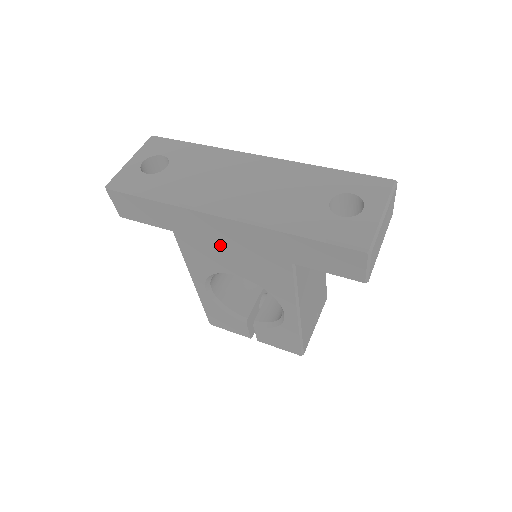
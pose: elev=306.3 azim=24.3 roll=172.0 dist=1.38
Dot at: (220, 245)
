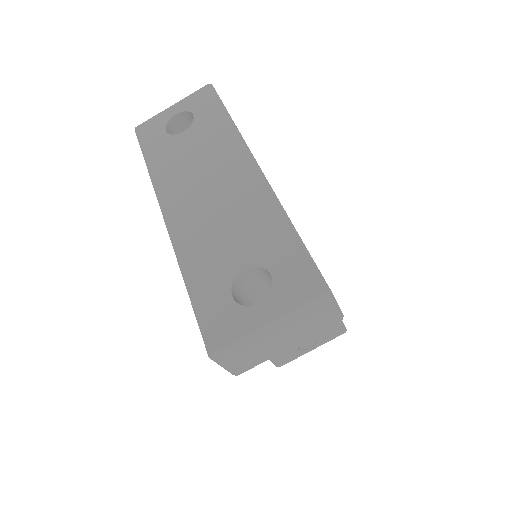
Dot at: occluded
